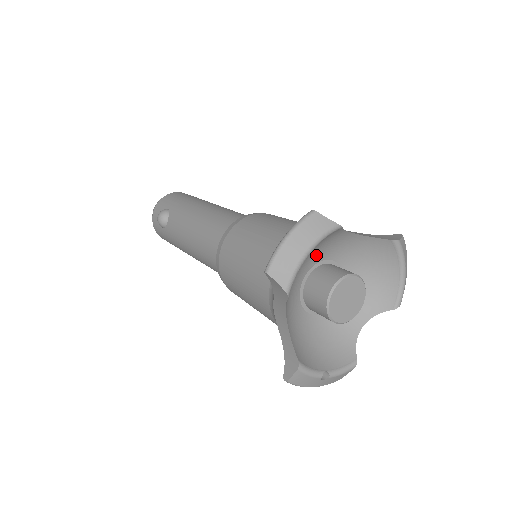
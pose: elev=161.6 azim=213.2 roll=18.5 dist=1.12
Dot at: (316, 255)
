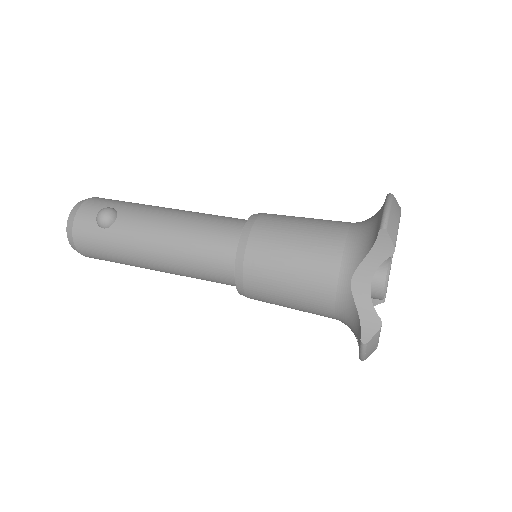
Dot at: occluded
